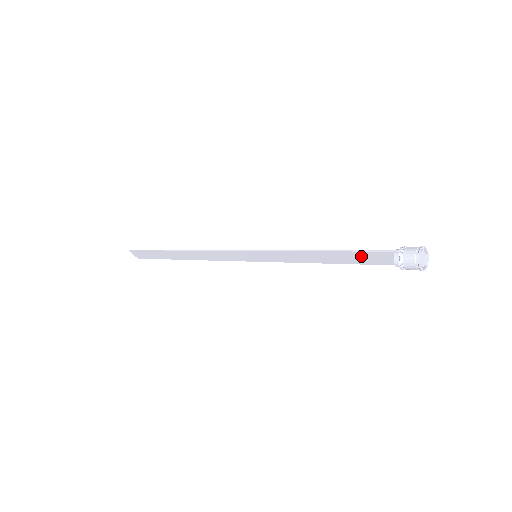
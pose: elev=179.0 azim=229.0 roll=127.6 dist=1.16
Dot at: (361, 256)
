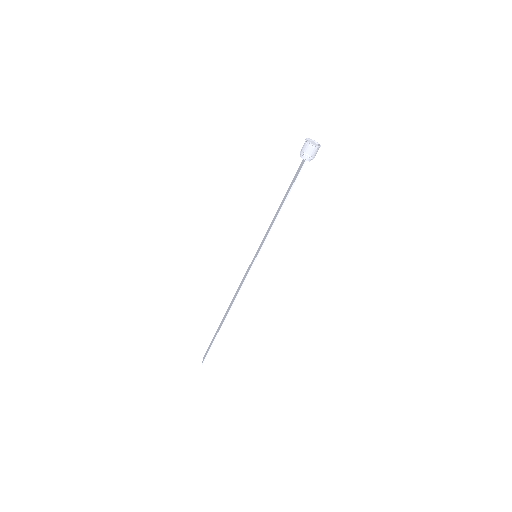
Dot at: occluded
